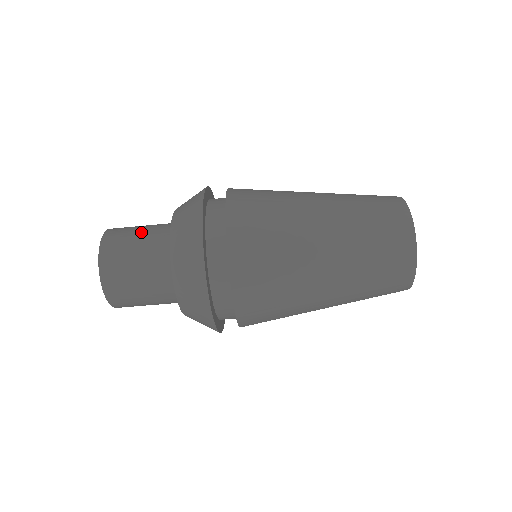
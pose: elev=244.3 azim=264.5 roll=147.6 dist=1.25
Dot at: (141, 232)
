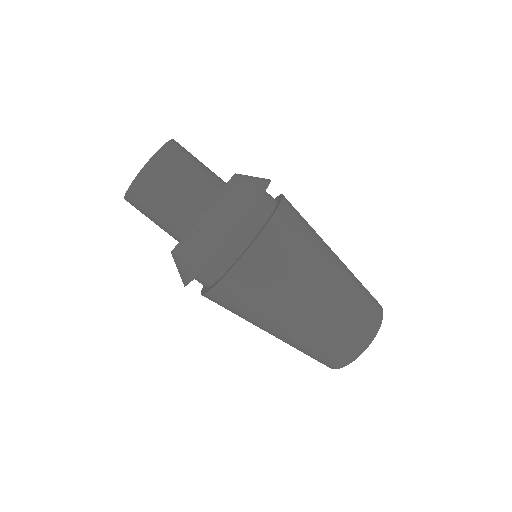
Dot at: (201, 163)
